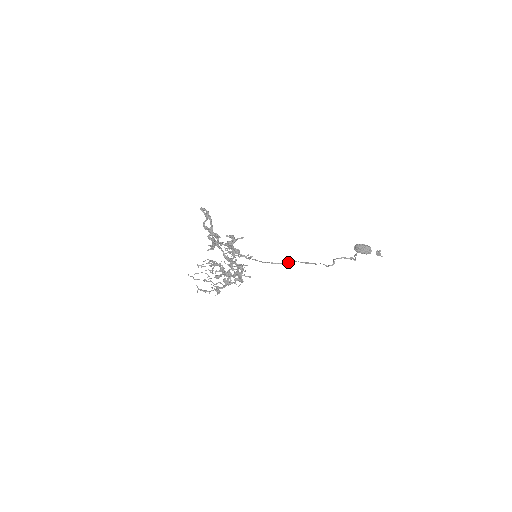
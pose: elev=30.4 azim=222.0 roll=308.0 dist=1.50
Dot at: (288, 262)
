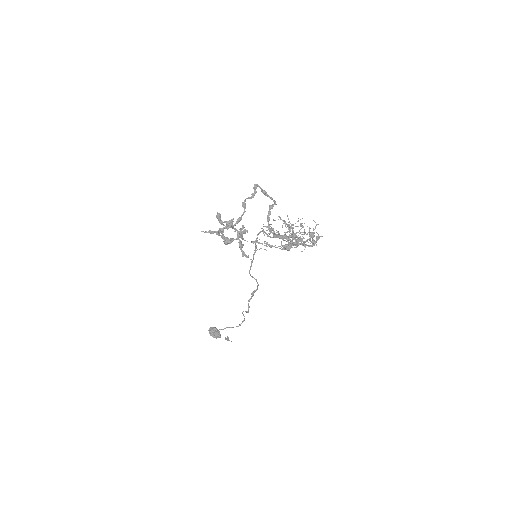
Dot at: occluded
